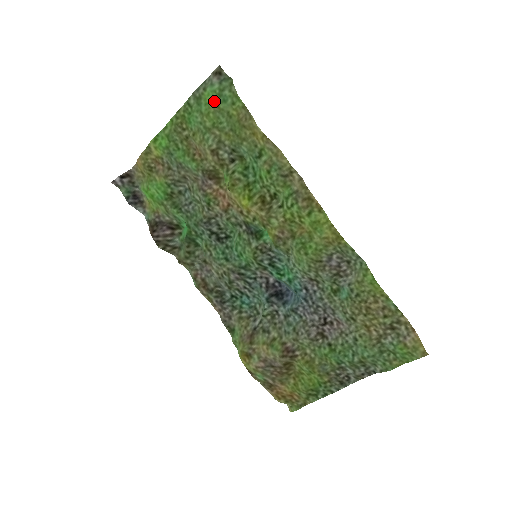
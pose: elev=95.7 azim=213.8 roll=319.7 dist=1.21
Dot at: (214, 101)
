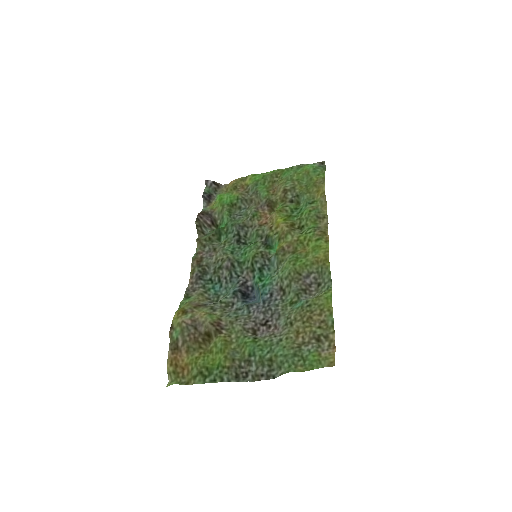
Dot at: (309, 170)
